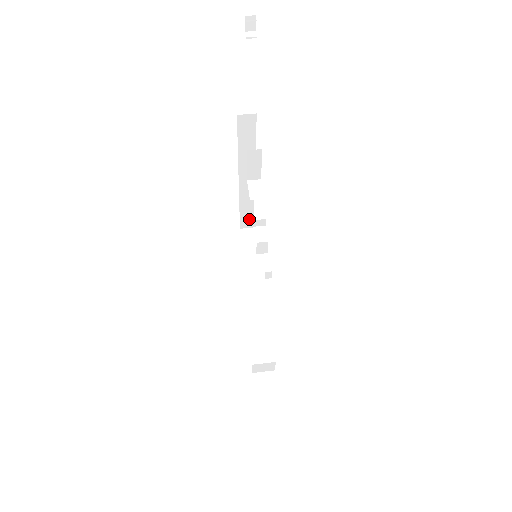
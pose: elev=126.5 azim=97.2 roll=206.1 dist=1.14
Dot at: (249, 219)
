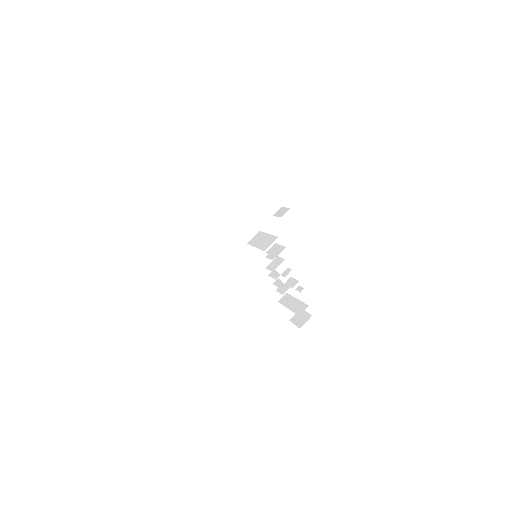
Dot at: occluded
